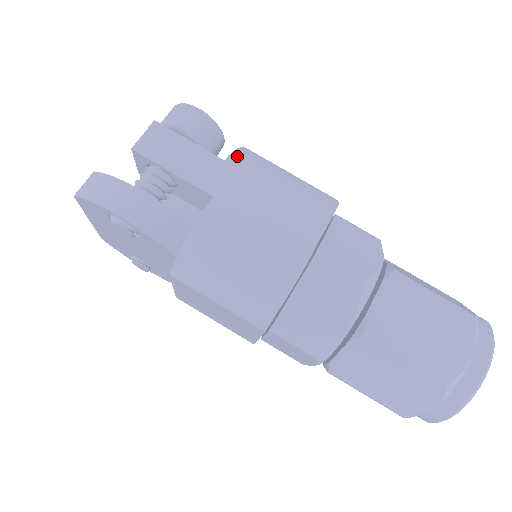
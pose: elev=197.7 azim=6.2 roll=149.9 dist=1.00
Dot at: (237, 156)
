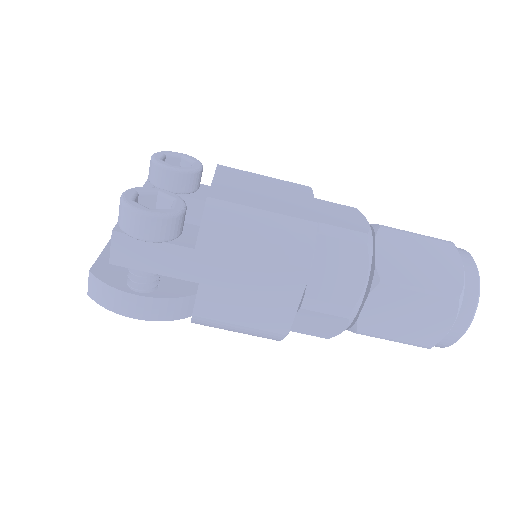
Dot at: (204, 237)
